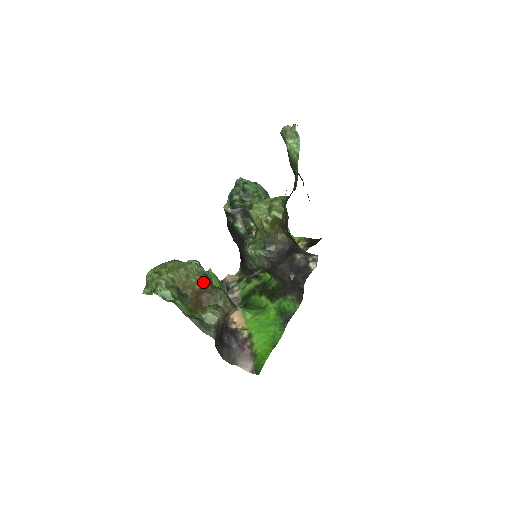
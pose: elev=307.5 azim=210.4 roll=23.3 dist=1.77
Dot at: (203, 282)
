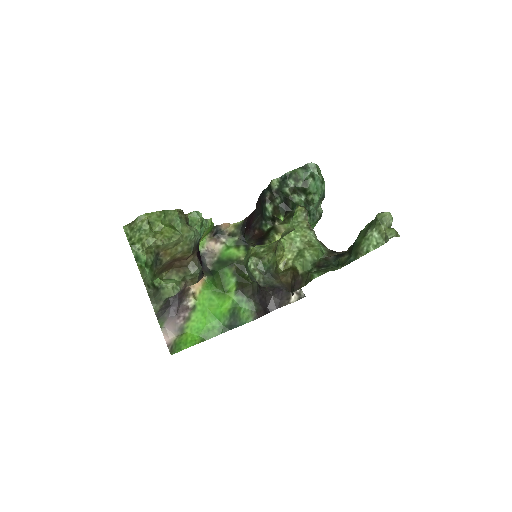
Dot at: (188, 253)
